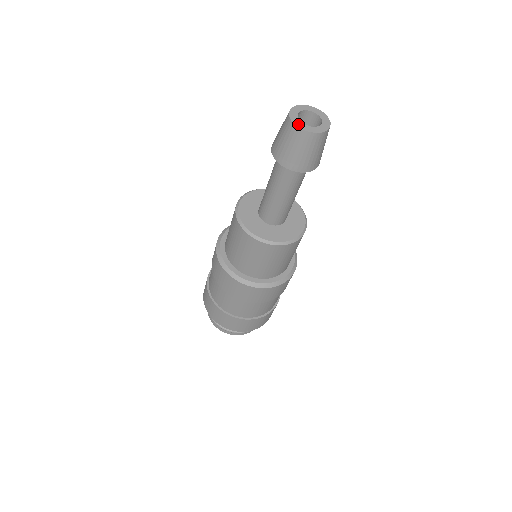
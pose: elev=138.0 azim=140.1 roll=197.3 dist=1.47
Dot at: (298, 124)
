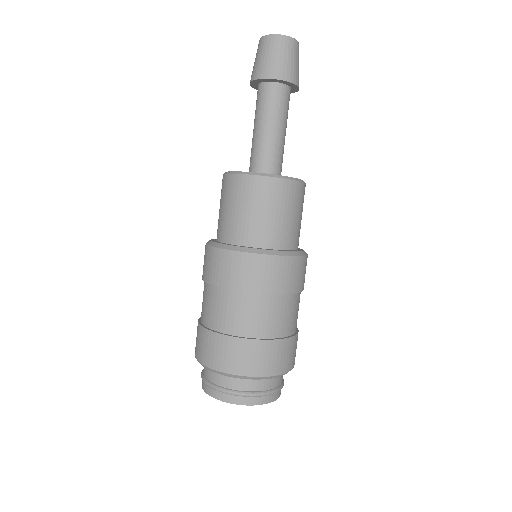
Dot at: (264, 38)
